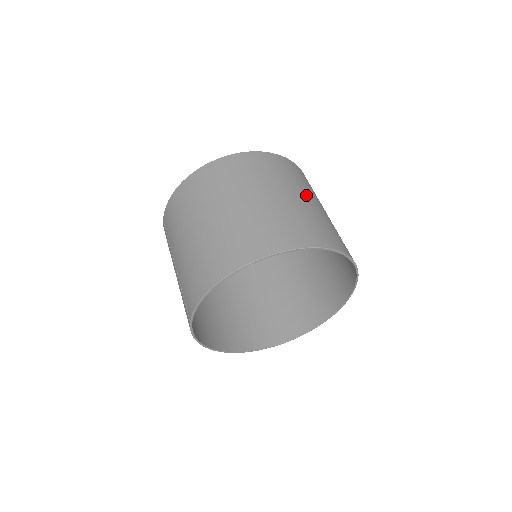
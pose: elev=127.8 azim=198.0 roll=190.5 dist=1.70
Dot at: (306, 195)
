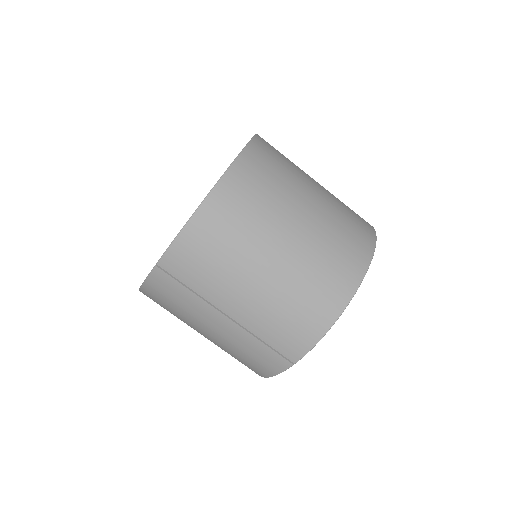
Dot at: occluded
